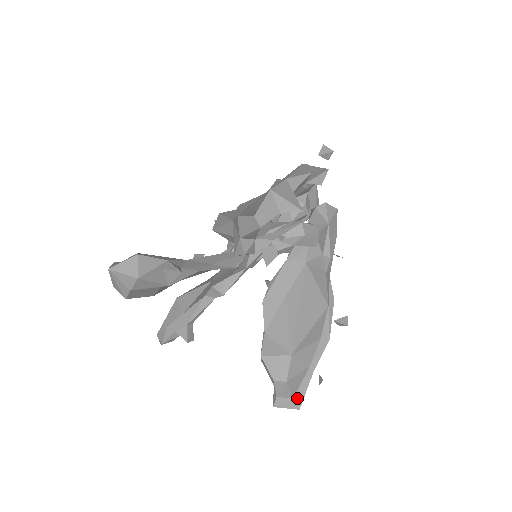
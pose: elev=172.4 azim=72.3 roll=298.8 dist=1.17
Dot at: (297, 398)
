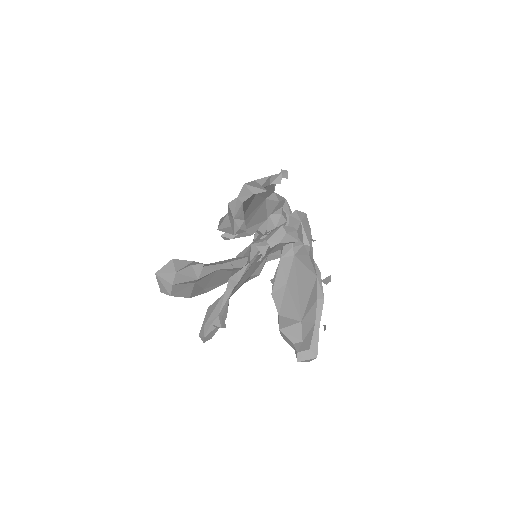
Dot at: (313, 348)
